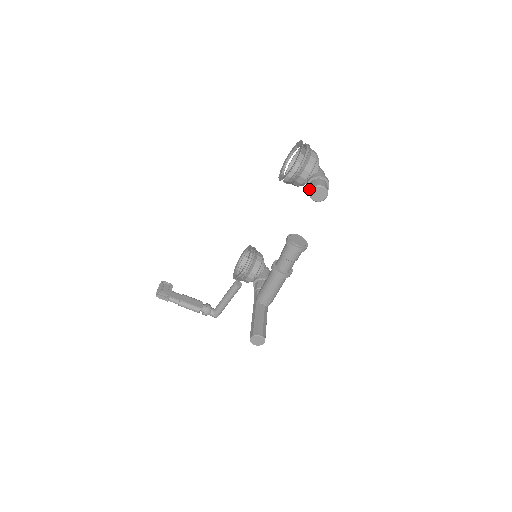
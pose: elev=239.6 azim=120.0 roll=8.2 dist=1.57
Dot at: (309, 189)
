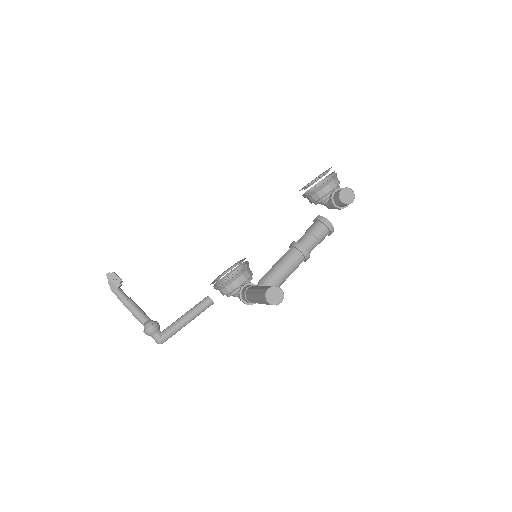
Dot at: (339, 191)
